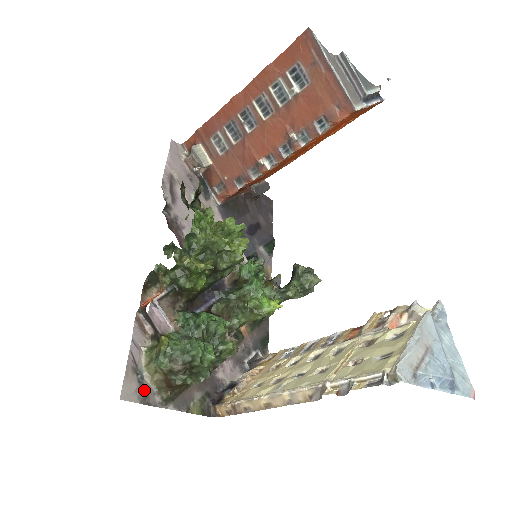
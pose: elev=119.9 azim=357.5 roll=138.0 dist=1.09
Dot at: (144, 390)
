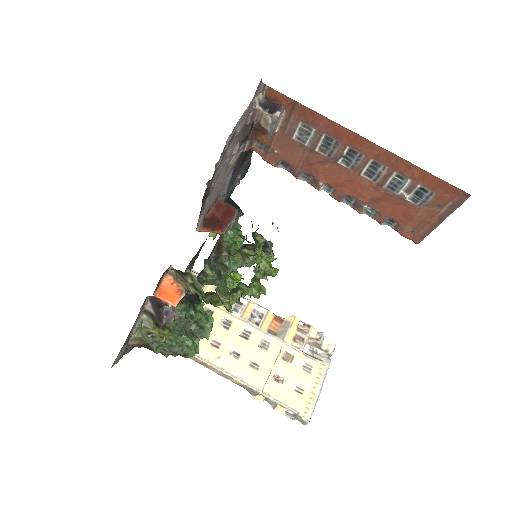
Dot at: (125, 350)
